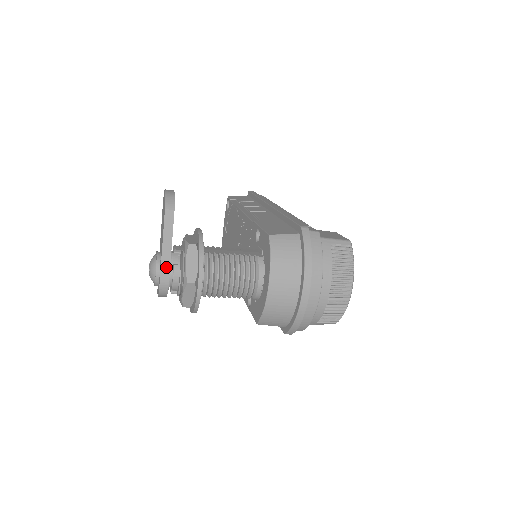
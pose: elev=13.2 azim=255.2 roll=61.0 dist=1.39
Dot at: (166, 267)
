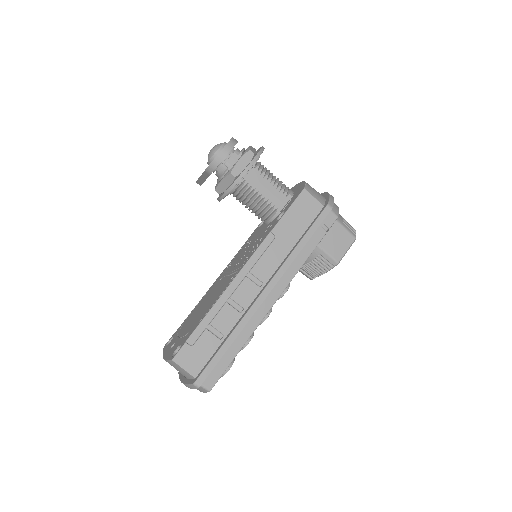
Dot at: occluded
